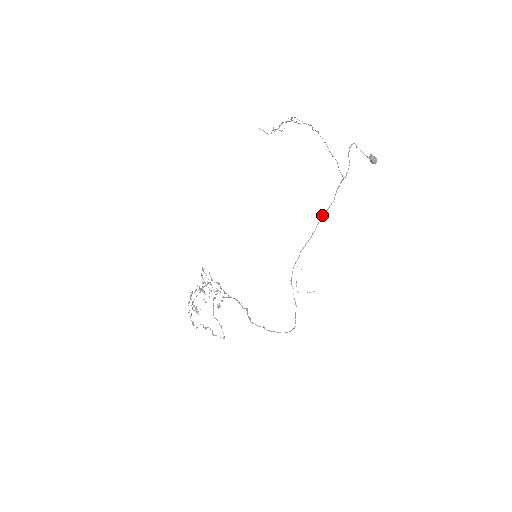
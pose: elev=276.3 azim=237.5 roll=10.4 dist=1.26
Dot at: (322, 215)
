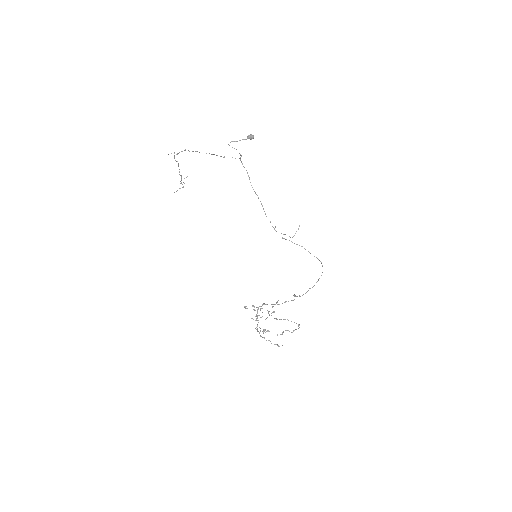
Dot at: (251, 185)
